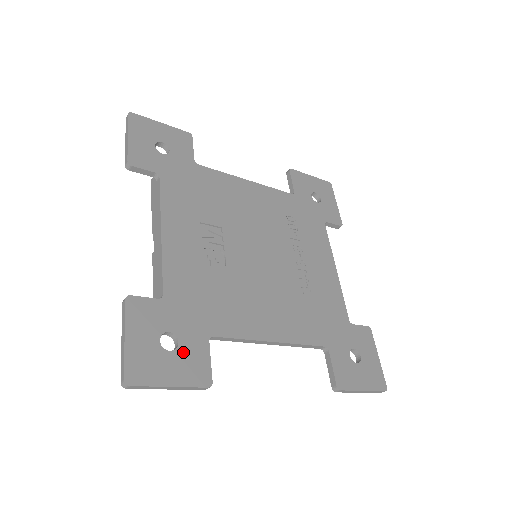
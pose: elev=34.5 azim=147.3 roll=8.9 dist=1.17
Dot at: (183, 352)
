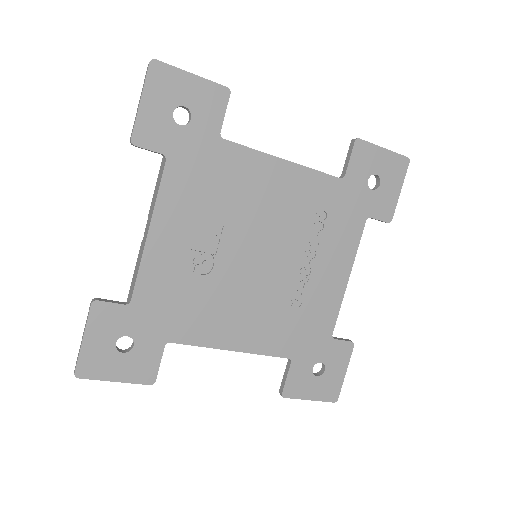
Dot at: (135, 354)
